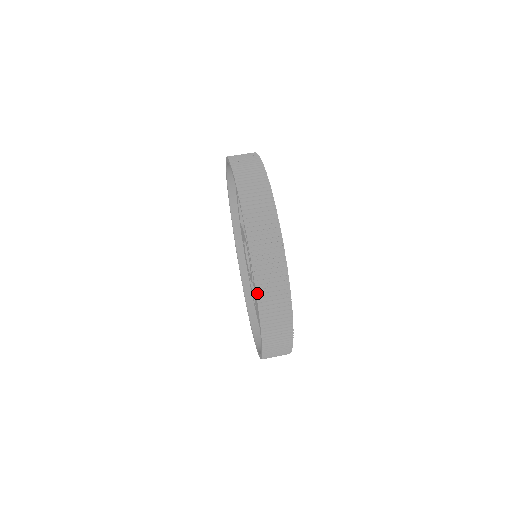
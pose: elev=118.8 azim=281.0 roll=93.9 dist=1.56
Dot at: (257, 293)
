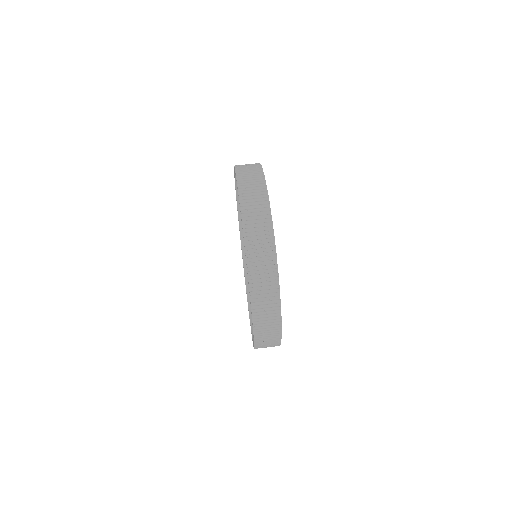
Dot at: (239, 195)
